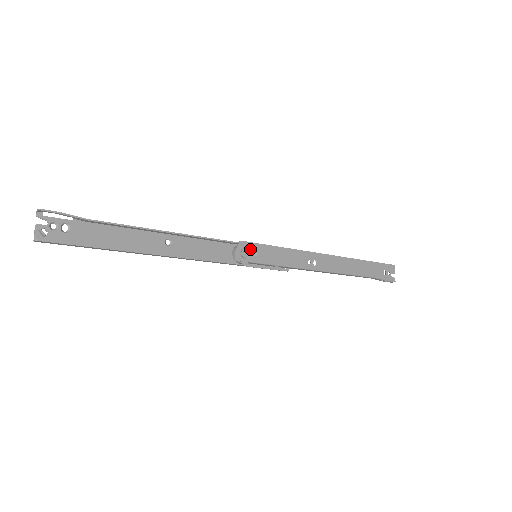
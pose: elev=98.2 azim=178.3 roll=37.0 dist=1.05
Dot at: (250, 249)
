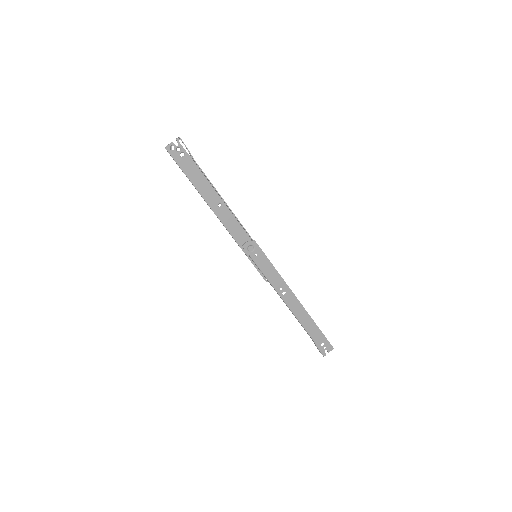
Dot at: (256, 249)
